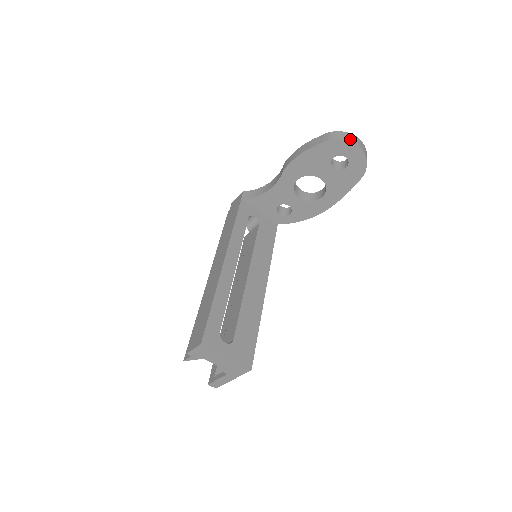
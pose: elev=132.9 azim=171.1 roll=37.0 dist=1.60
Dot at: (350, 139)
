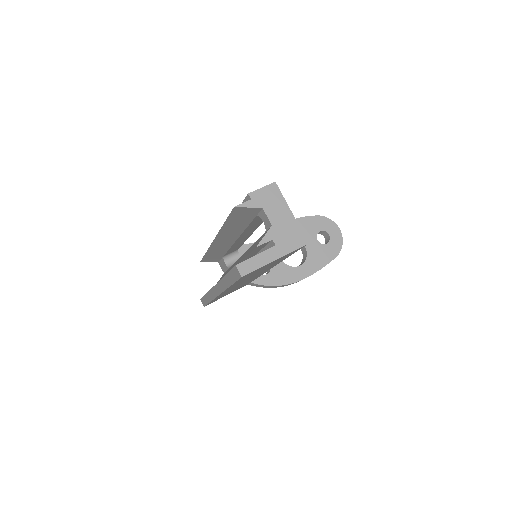
Dot at: (333, 223)
